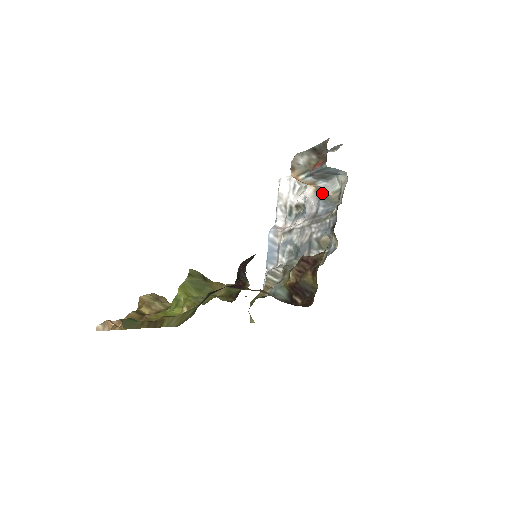
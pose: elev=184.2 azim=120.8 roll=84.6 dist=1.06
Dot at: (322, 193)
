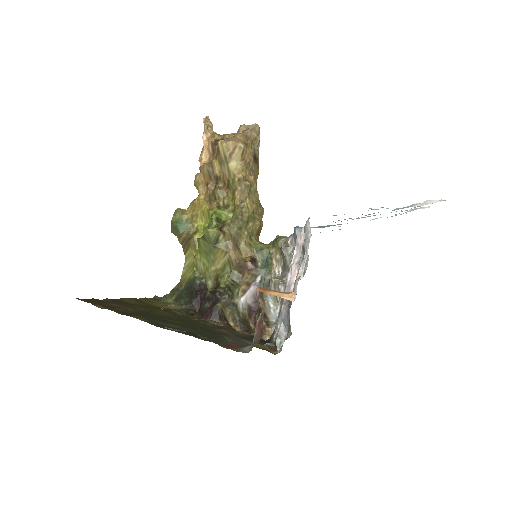
Dot at: (289, 311)
